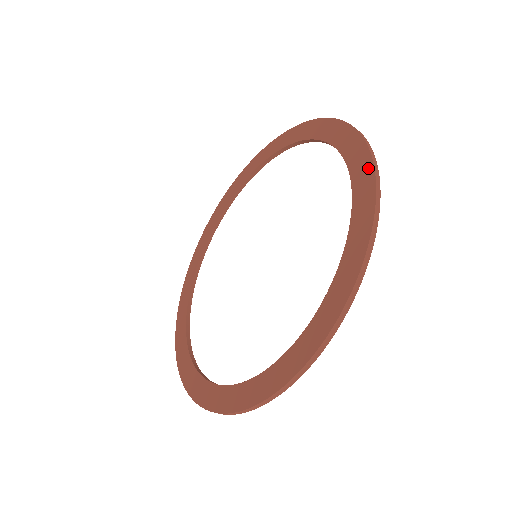
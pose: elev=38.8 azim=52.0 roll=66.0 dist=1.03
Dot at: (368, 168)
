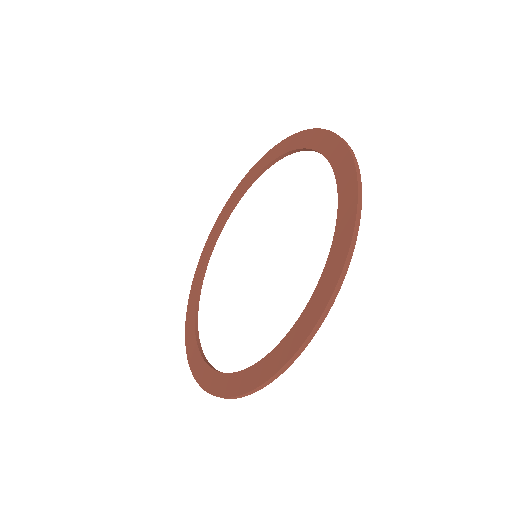
Dot at: (334, 139)
